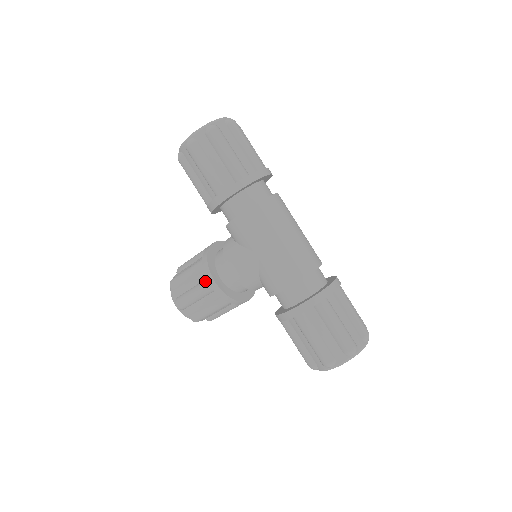
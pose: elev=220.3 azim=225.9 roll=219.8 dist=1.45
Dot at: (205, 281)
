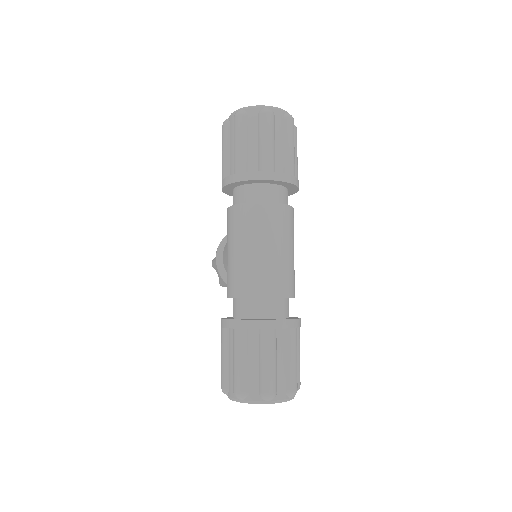
Dot at: occluded
